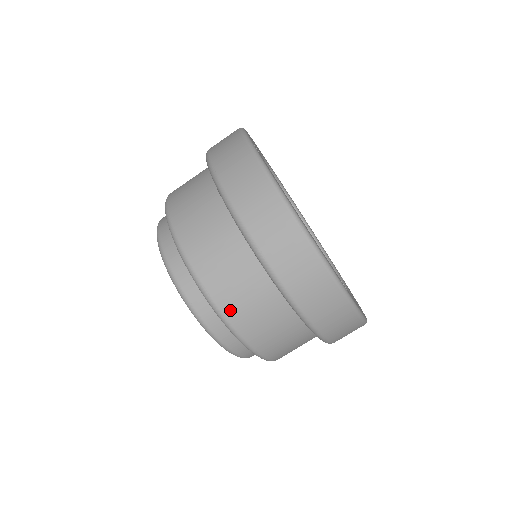
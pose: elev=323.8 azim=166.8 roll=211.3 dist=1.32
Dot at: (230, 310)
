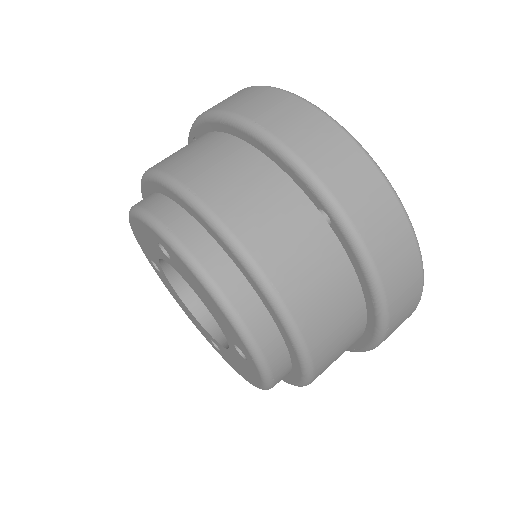
Dot at: (226, 208)
